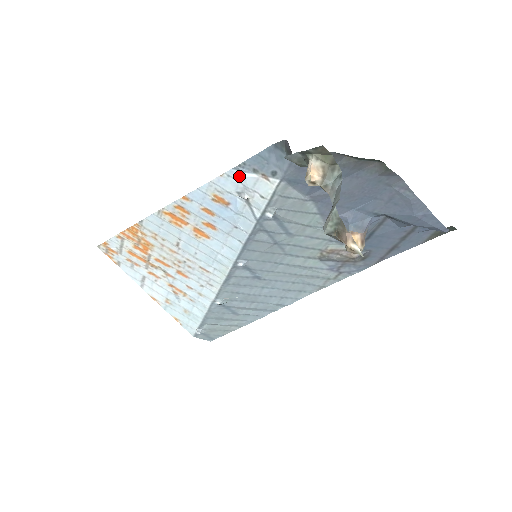
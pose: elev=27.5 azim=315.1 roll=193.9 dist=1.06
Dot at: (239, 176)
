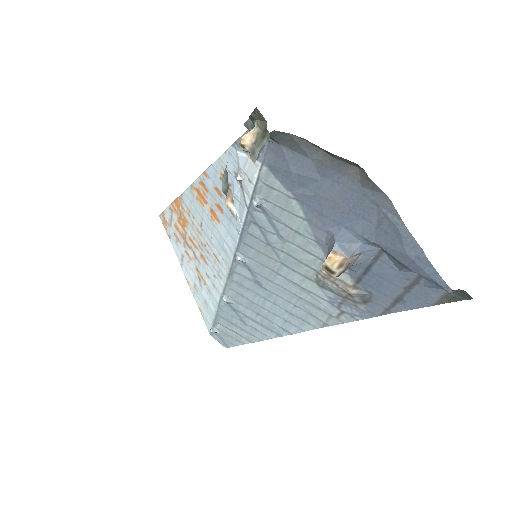
Dot at: (235, 154)
